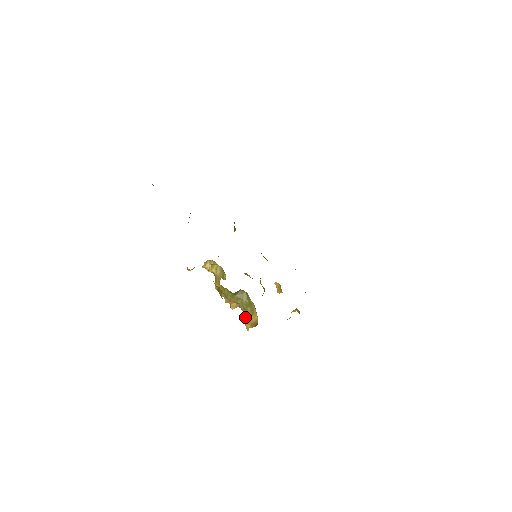
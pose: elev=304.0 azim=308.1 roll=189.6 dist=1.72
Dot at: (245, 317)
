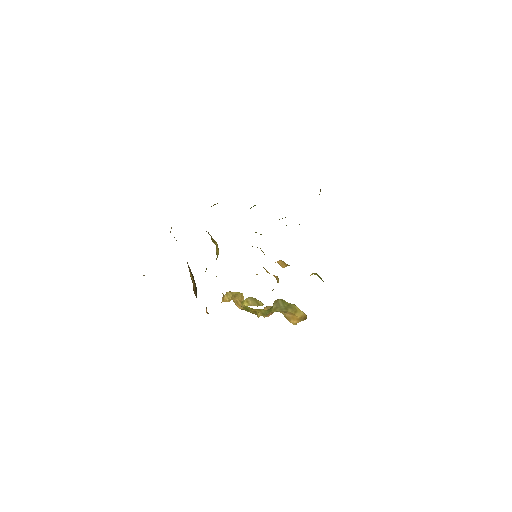
Dot at: (286, 316)
